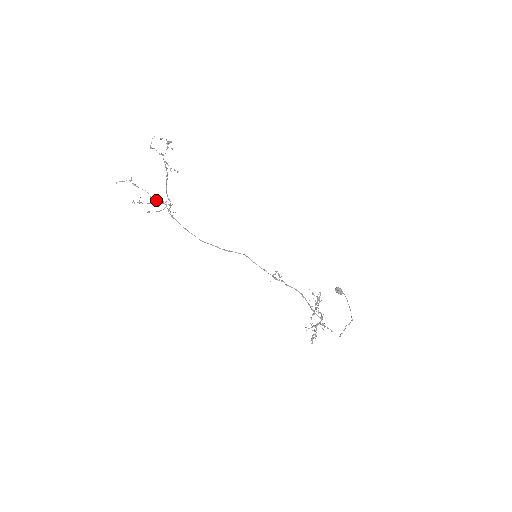
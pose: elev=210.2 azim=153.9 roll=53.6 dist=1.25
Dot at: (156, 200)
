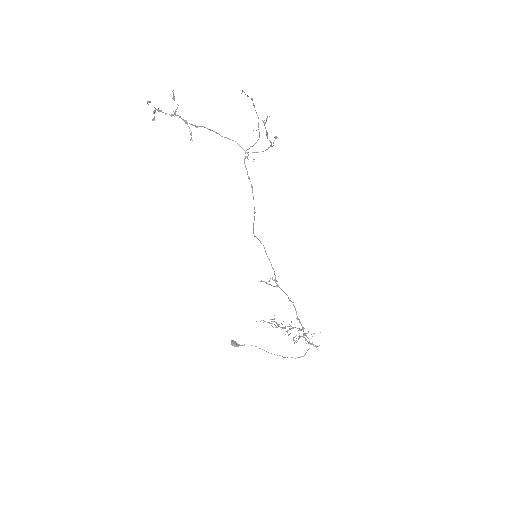
Dot at: (266, 134)
